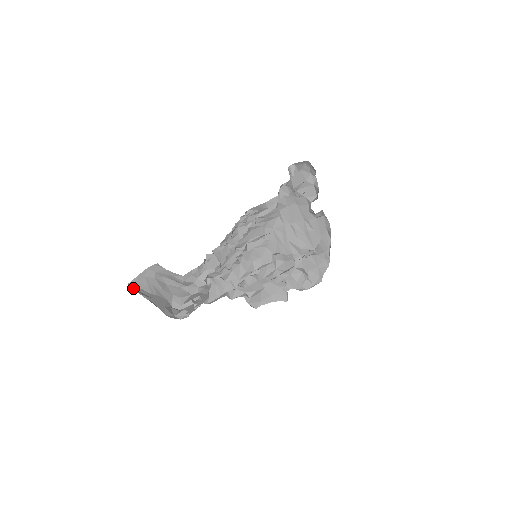
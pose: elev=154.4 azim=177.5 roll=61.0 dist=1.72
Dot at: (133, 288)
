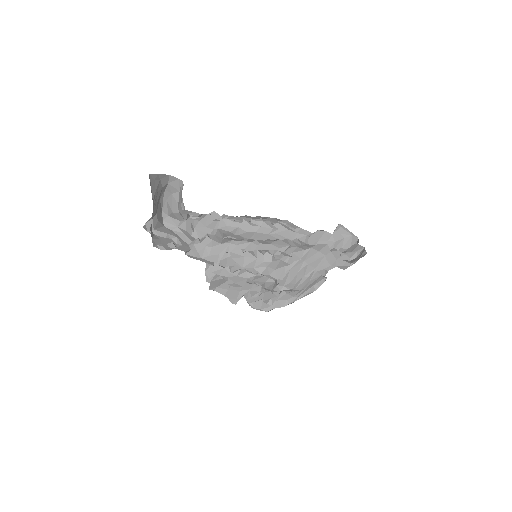
Dot at: (150, 183)
